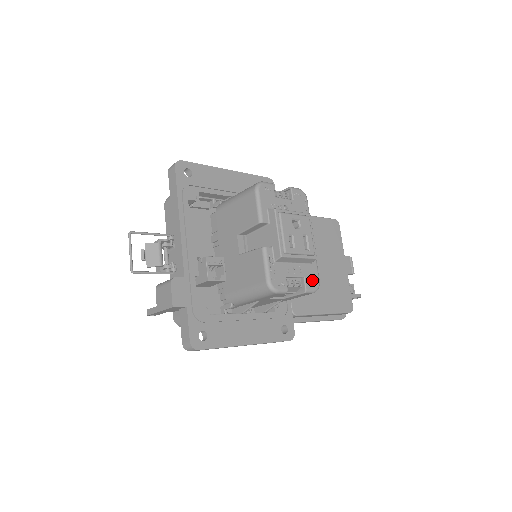
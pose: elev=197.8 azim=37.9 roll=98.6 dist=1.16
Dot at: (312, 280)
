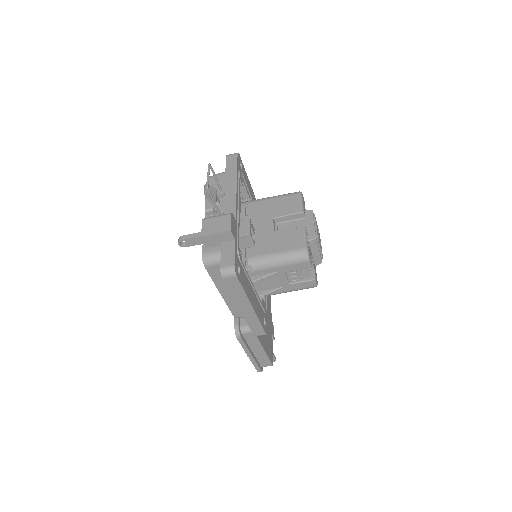
Dot at: (316, 276)
